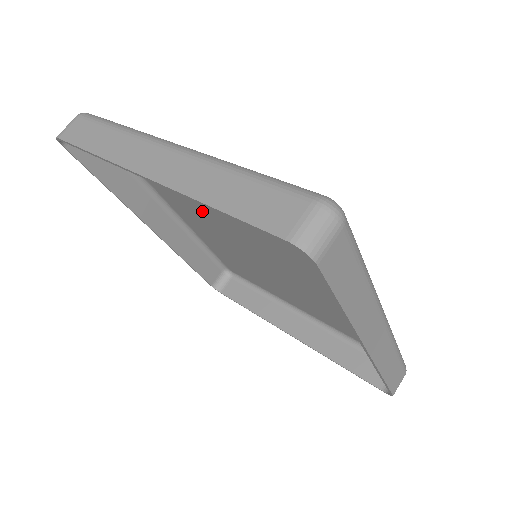
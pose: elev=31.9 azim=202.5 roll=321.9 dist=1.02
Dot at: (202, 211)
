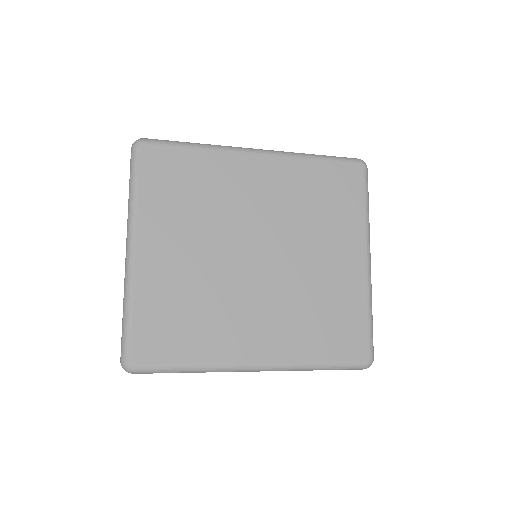
Dot at: (224, 211)
